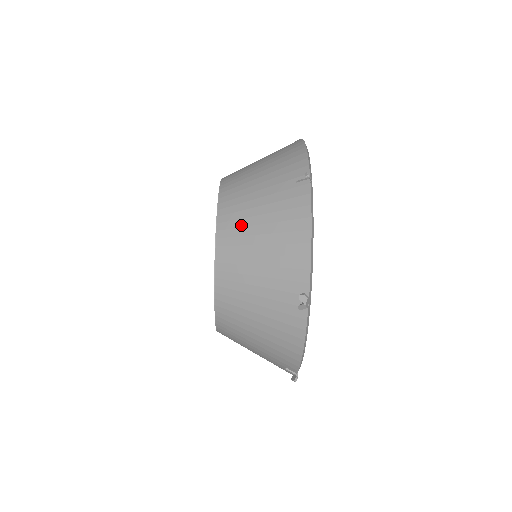
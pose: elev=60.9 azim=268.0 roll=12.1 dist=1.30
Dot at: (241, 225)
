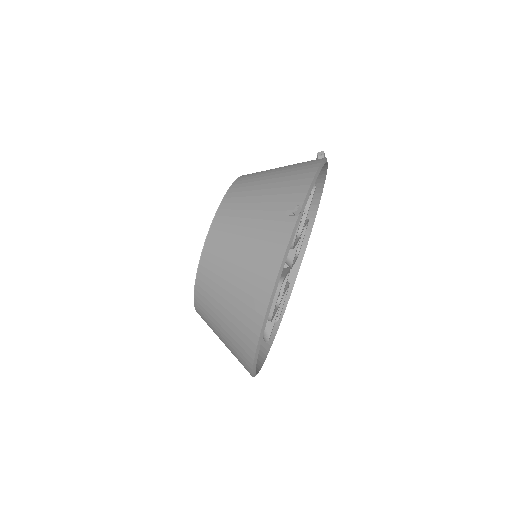
Dot at: occluded
